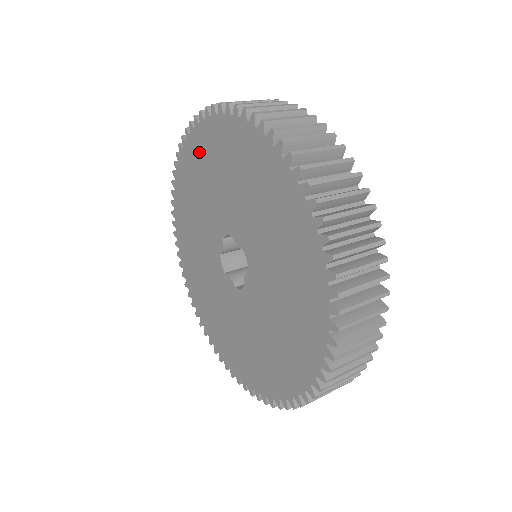
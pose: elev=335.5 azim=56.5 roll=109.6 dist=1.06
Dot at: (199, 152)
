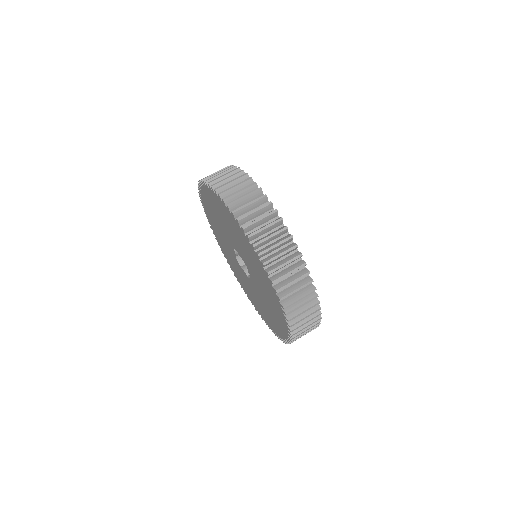
Dot at: (208, 200)
